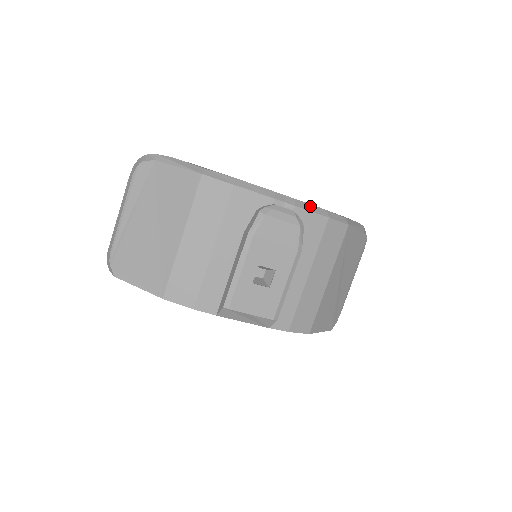
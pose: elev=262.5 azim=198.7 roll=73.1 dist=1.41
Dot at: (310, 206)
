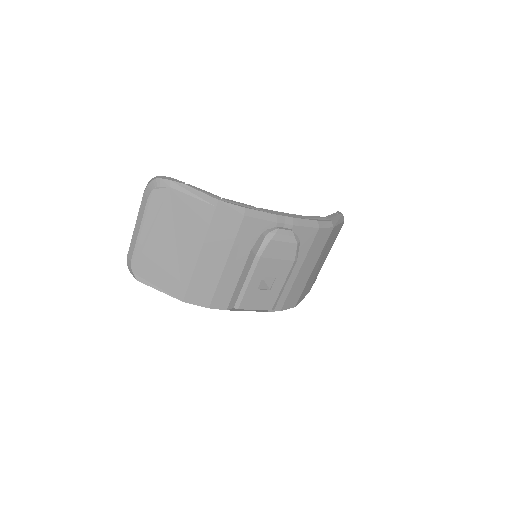
Dot at: (305, 221)
